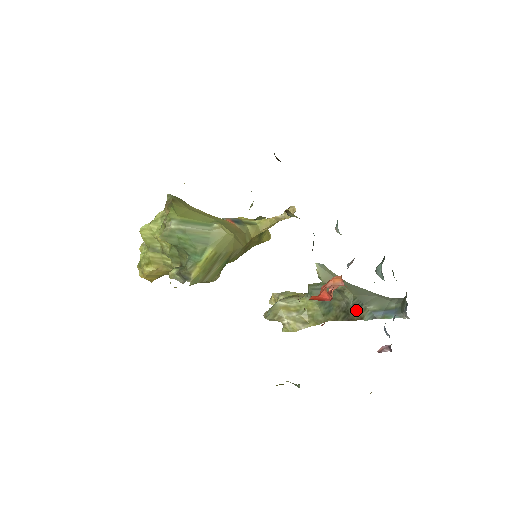
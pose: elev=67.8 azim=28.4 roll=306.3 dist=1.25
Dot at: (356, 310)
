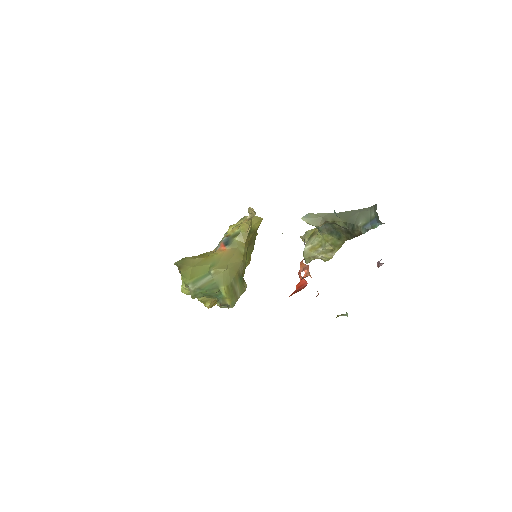
Dot at: (353, 230)
